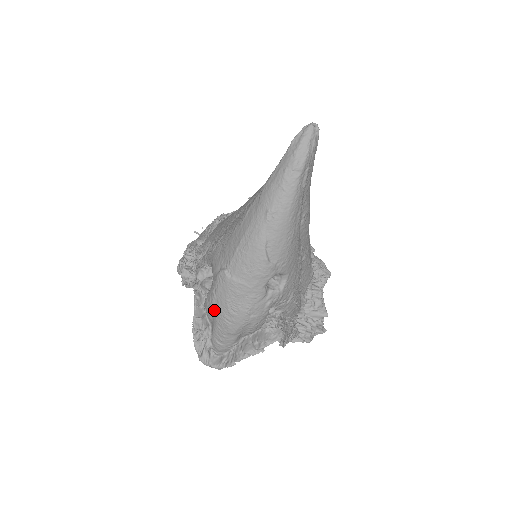
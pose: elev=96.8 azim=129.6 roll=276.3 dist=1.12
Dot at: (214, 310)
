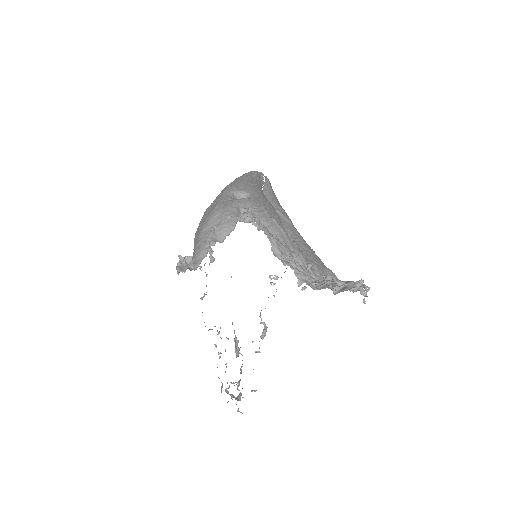
Dot at: occluded
